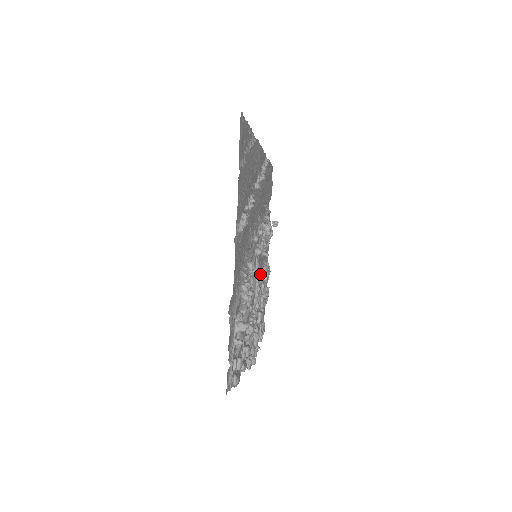
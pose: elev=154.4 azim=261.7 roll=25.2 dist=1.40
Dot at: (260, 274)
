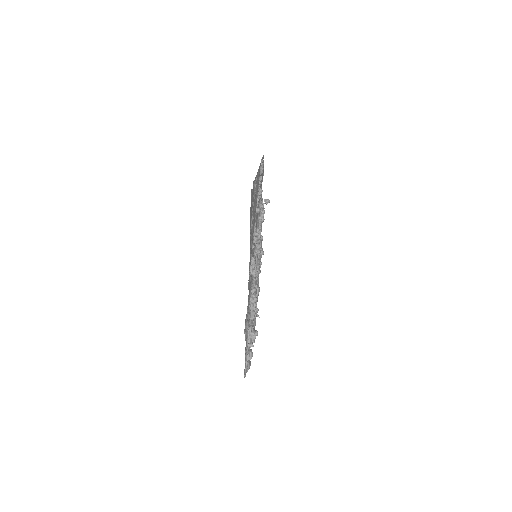
Dot at: occluded
